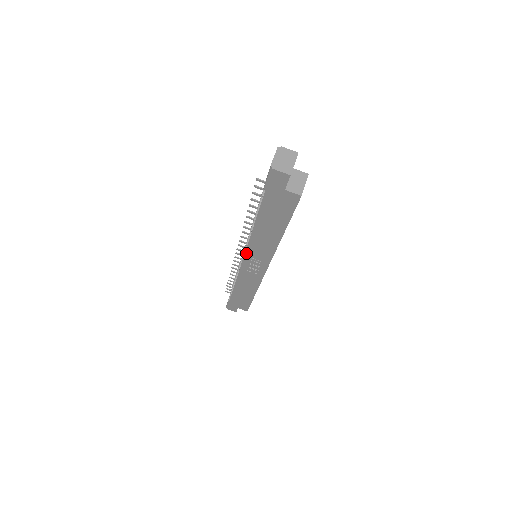
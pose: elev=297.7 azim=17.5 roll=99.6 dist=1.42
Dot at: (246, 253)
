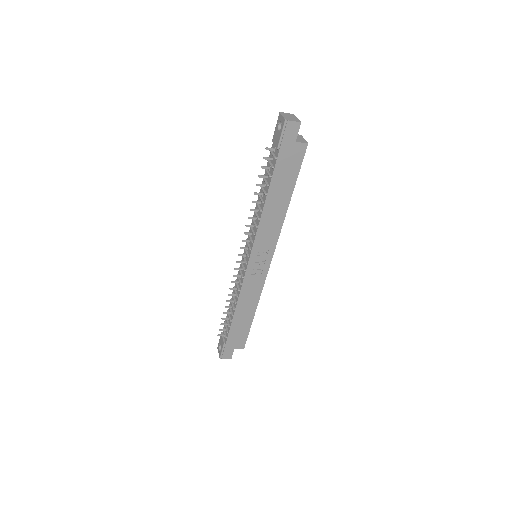
Dot at: (253, 247)
